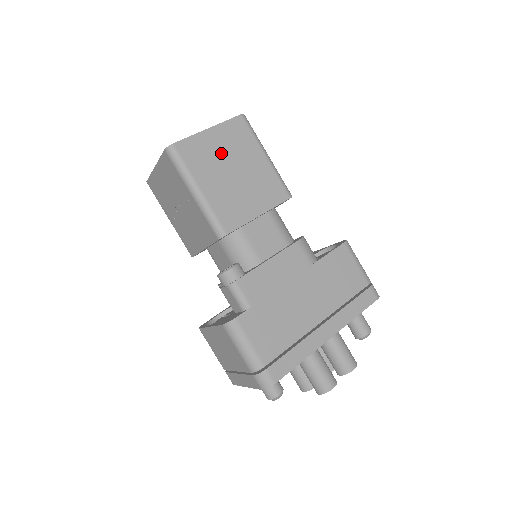
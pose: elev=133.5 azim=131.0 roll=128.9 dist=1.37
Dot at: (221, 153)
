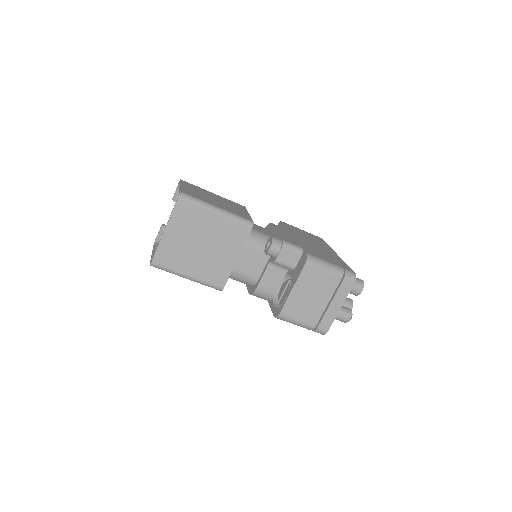
Dot at: (200, 193)
